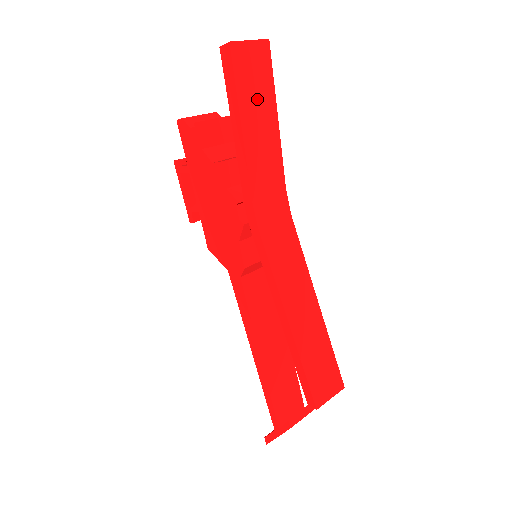
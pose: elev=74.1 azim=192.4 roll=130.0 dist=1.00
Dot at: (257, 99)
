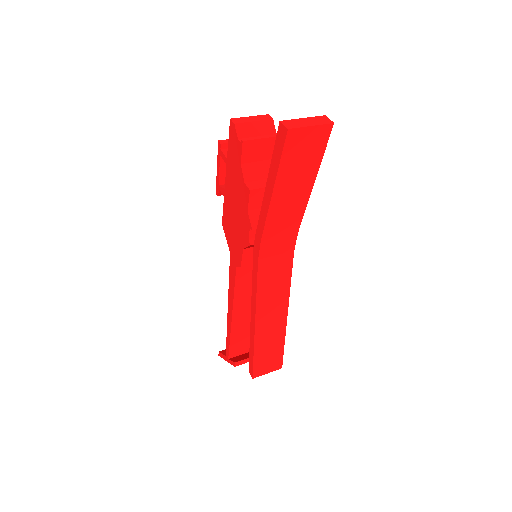
Dot at: (298, 171)
